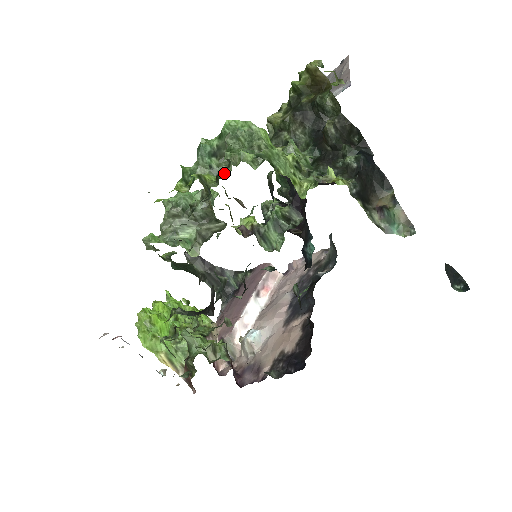
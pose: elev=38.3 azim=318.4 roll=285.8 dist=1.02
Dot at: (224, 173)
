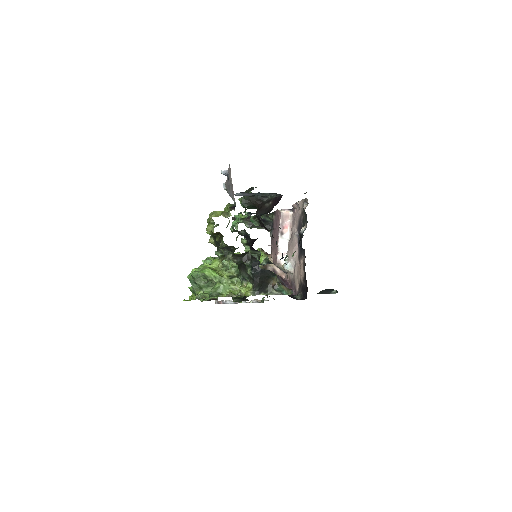
Dot at: (204, 298)
